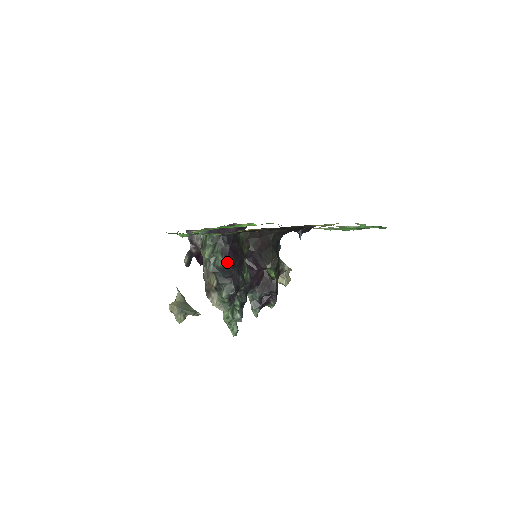
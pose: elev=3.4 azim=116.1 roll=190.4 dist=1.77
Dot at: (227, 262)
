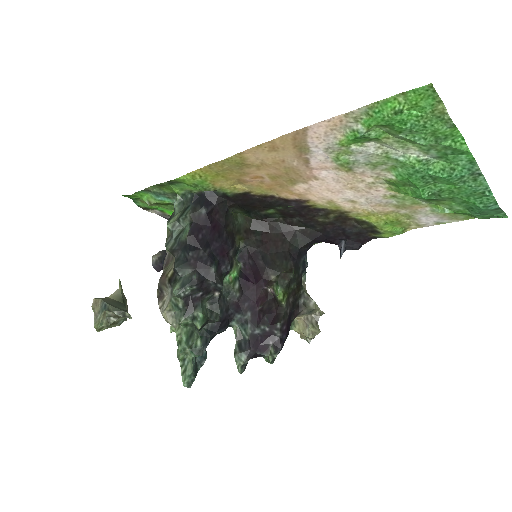
Dot at: (195, 234)
